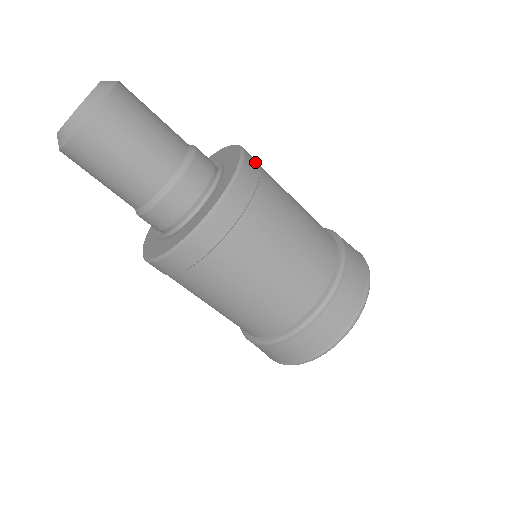
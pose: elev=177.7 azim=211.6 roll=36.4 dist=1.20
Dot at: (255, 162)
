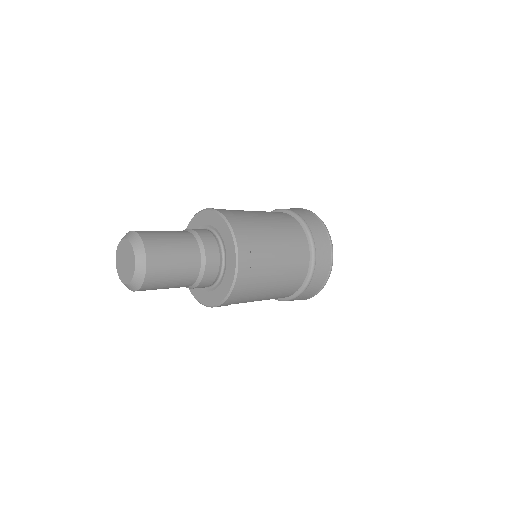
Dot at: (243, 236)
